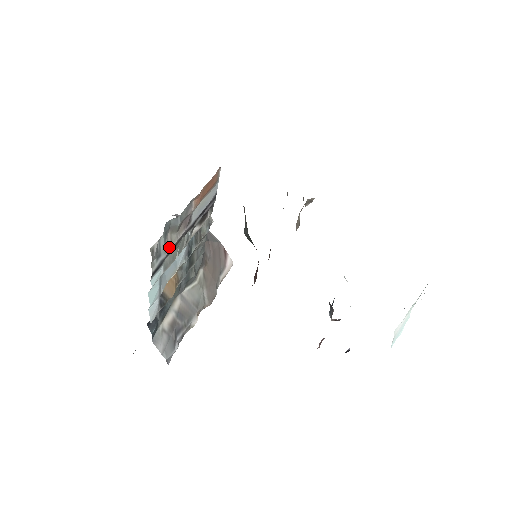
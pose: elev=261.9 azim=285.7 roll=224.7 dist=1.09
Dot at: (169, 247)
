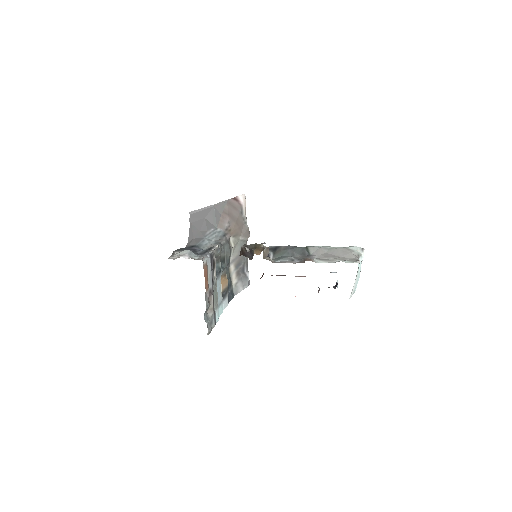
Dot at: (212, 311)
